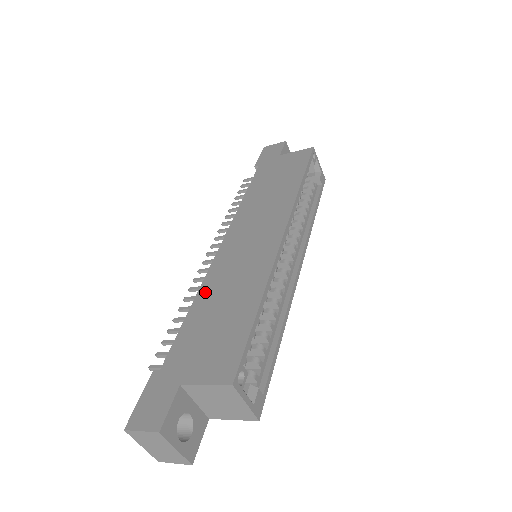
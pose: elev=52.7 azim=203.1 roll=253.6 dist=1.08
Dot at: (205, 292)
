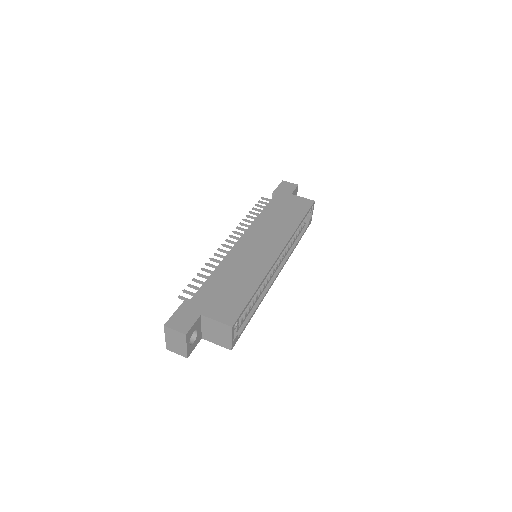
Dot at: (224, 267)
